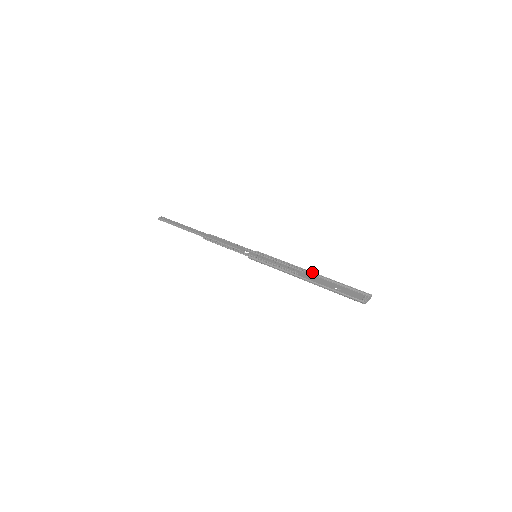
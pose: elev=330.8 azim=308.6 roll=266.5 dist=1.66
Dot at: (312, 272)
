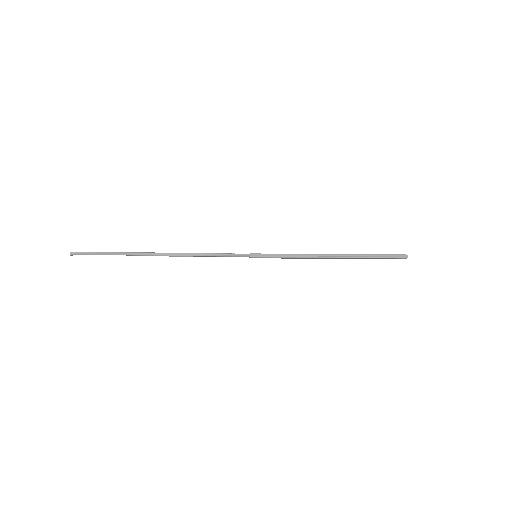
Dot at: occluded
